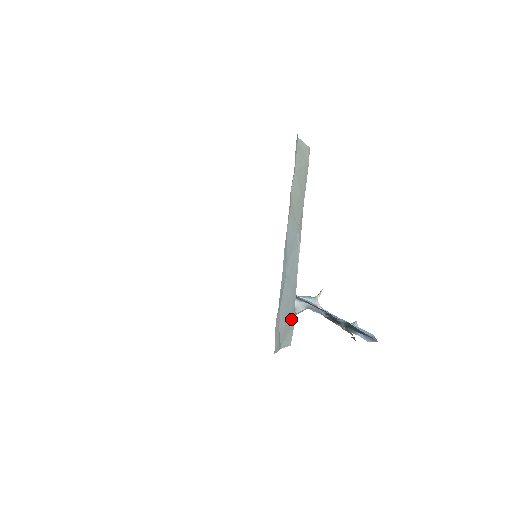
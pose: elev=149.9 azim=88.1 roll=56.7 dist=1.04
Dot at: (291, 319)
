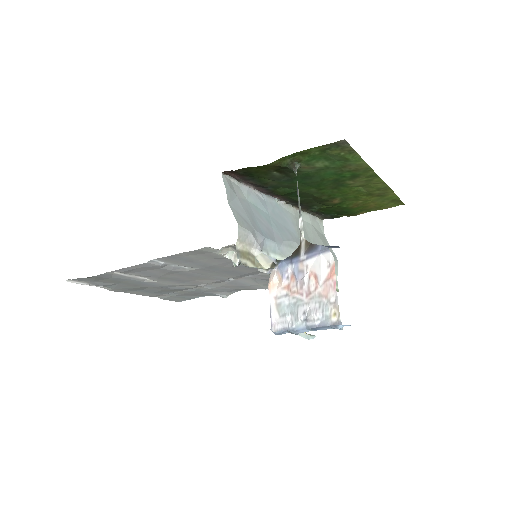
Dot at: (253, 226)
